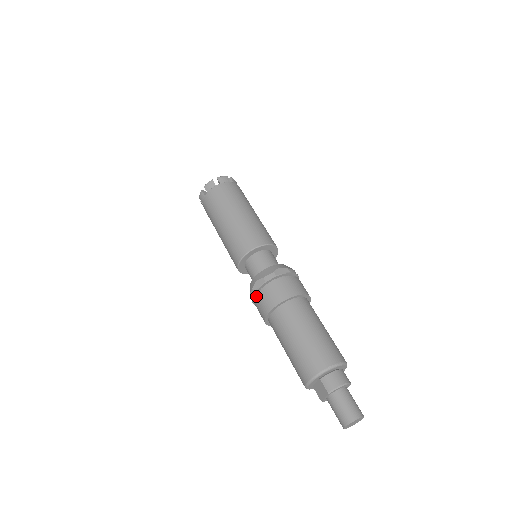
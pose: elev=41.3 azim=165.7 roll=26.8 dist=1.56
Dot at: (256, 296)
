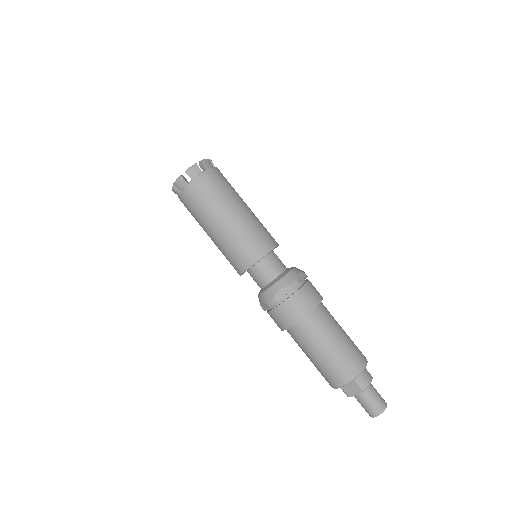
Dot at: (278, 305)
